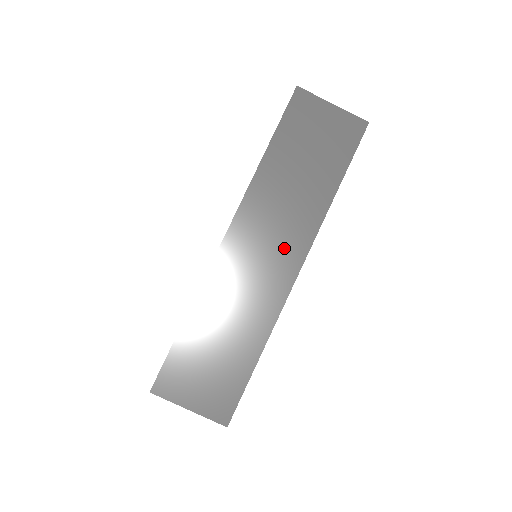
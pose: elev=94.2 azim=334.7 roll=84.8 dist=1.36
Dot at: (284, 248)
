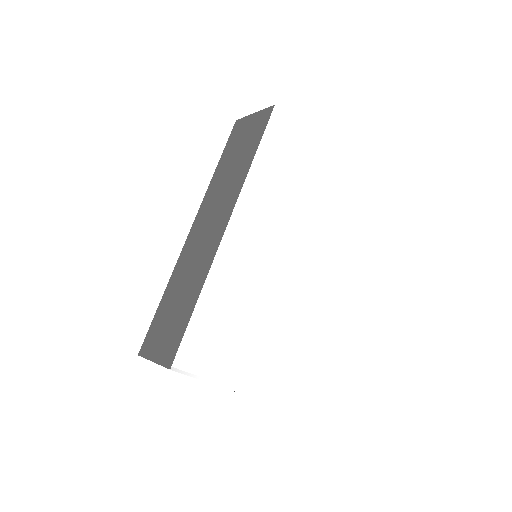
Dot at: (220, 216)
